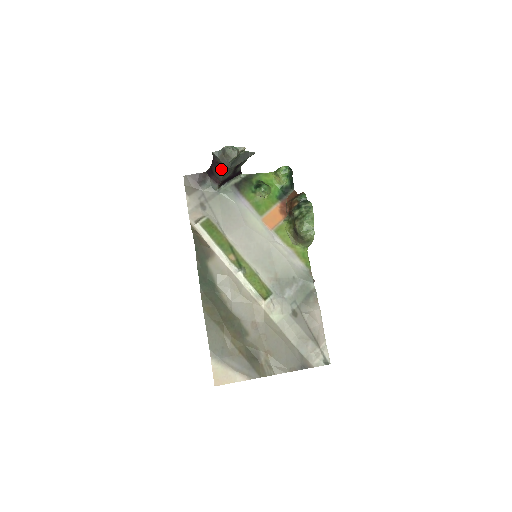
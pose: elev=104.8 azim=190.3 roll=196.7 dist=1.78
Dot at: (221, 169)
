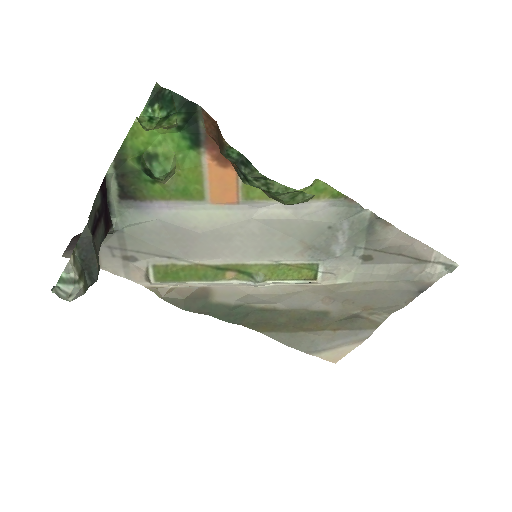
Dot at: occluded
